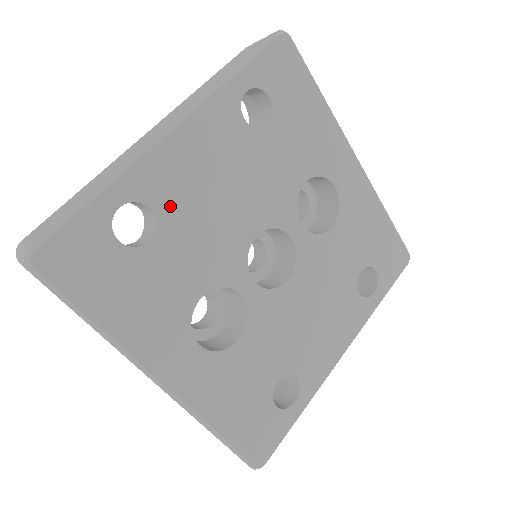
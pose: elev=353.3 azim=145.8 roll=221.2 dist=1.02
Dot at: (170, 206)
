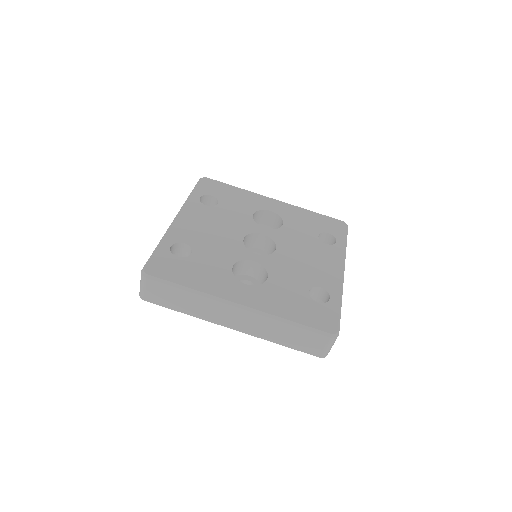
Dot at: (193, 240)
